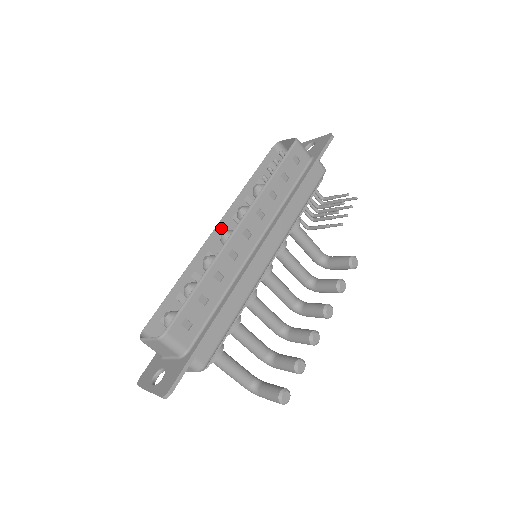
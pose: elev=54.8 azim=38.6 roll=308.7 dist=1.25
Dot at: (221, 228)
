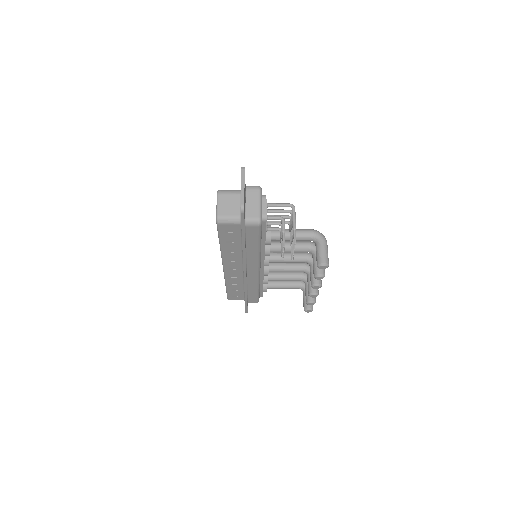
Dot at: occluded
